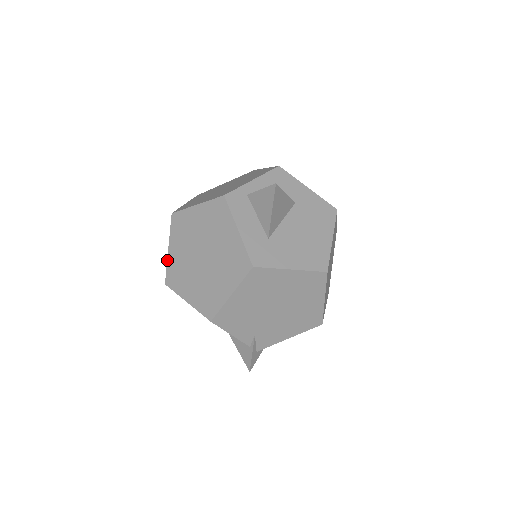
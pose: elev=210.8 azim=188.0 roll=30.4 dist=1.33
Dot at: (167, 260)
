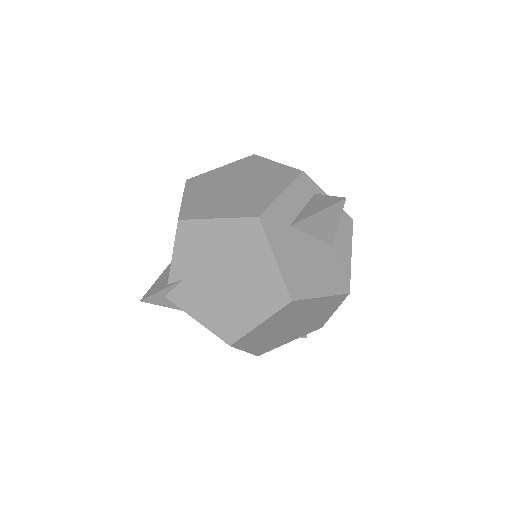
Dot at: (210, 171)
